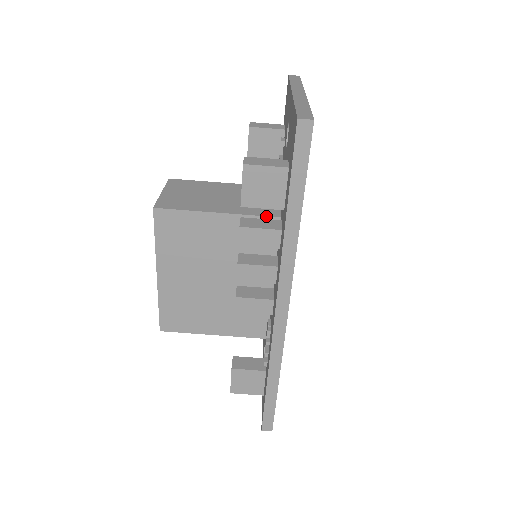
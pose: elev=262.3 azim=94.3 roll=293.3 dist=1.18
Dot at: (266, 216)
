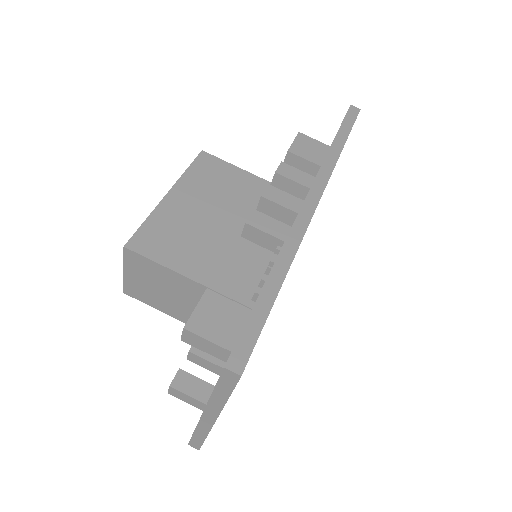
Dot at: occluded
